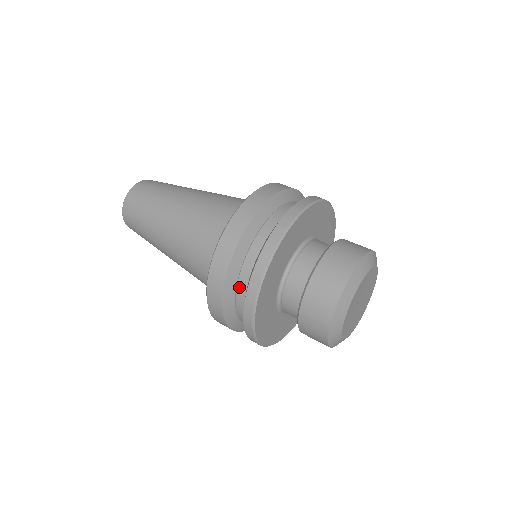
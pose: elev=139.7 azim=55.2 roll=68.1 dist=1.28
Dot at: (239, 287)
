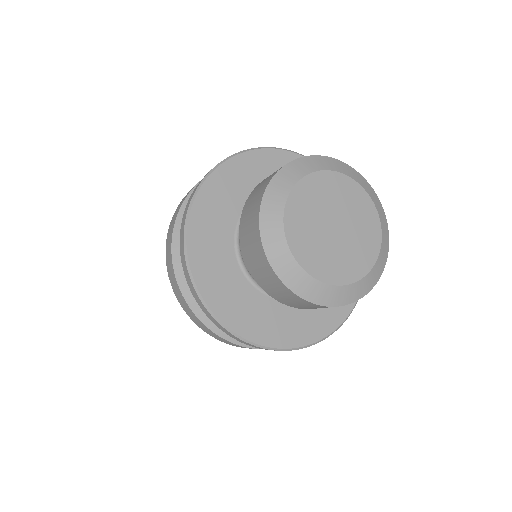
Dot at: occluded
